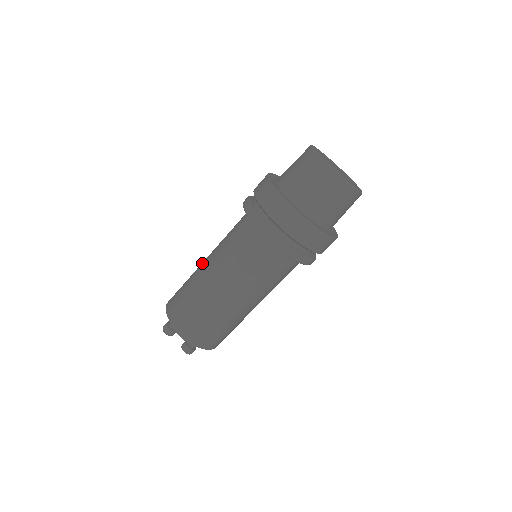
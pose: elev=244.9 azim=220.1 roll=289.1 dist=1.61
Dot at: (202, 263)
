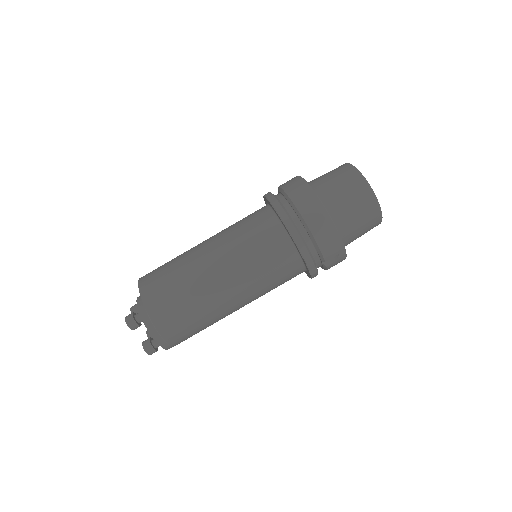
Dot at: occluded
